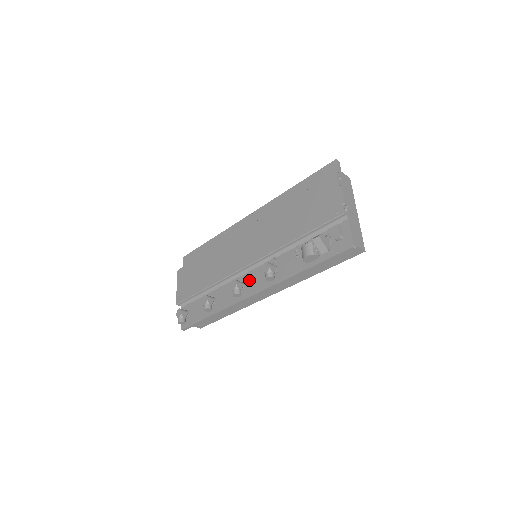
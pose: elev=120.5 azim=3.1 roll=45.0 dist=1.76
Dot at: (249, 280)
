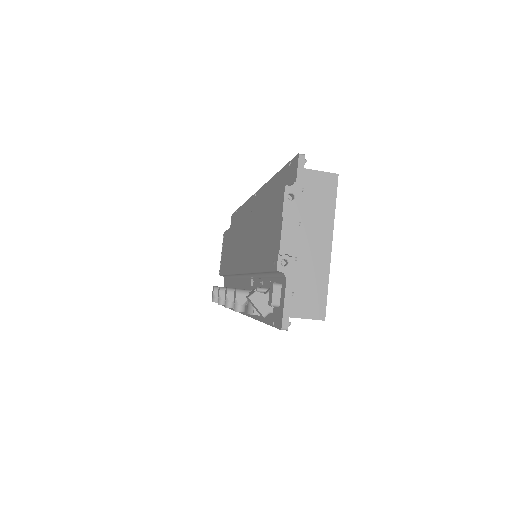
Dot at: occluded
